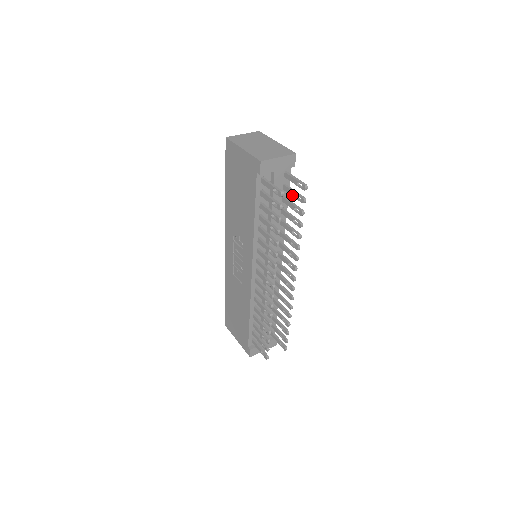
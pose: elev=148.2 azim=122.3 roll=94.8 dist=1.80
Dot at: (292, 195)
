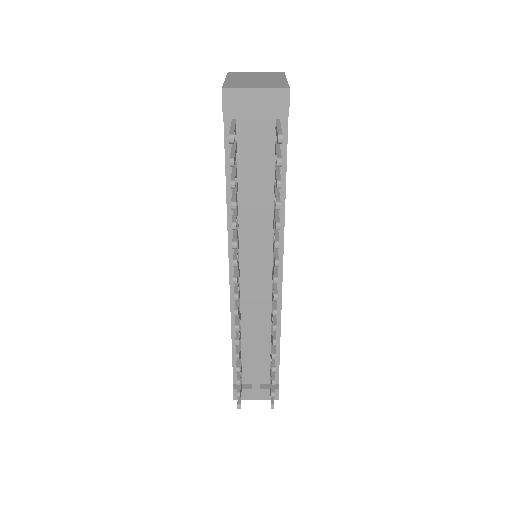
Dot at: occluded
